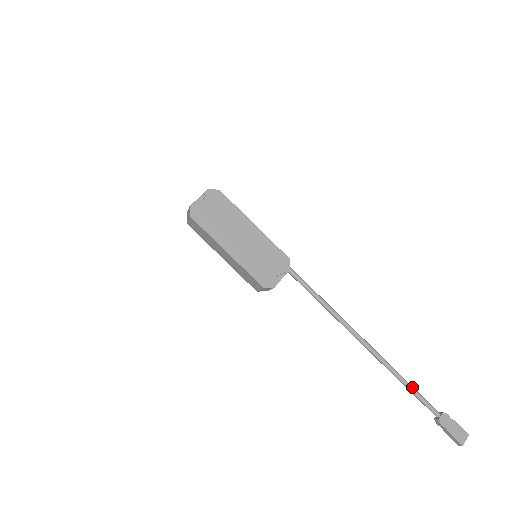
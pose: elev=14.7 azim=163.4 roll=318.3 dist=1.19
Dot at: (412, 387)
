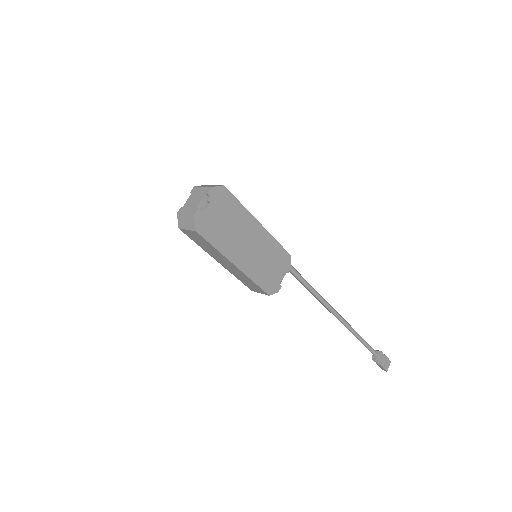
Dot at: (364, 340)
